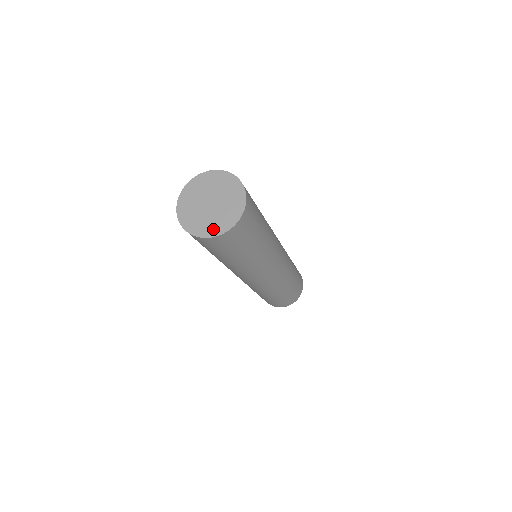
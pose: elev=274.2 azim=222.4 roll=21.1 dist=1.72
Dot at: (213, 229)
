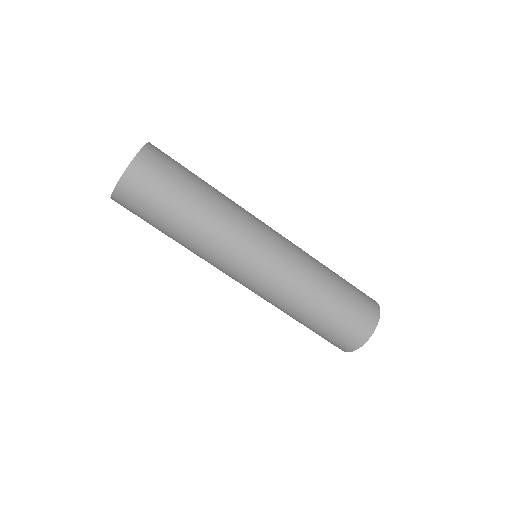
Dot at: occluded
